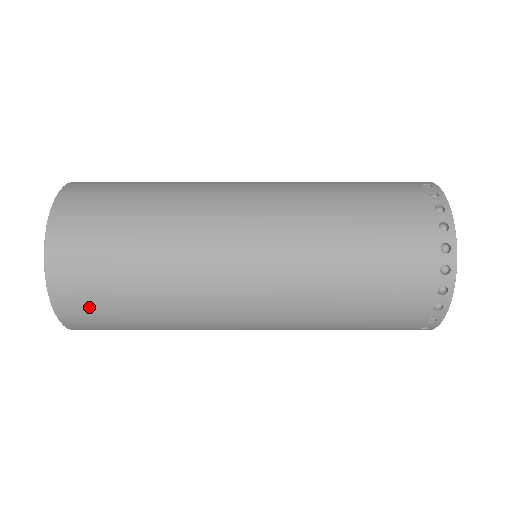
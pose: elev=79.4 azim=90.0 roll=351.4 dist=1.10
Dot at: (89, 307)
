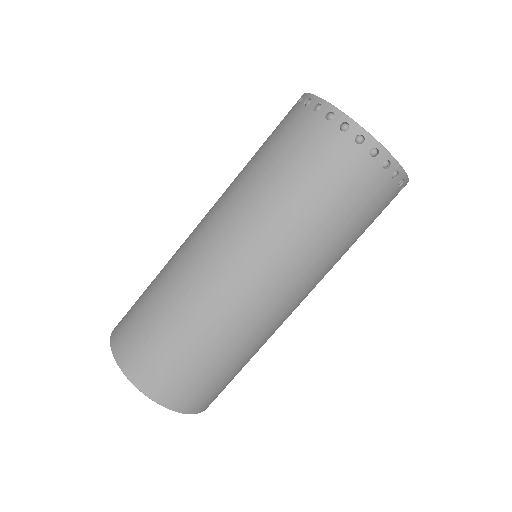
Dot at: occluded
